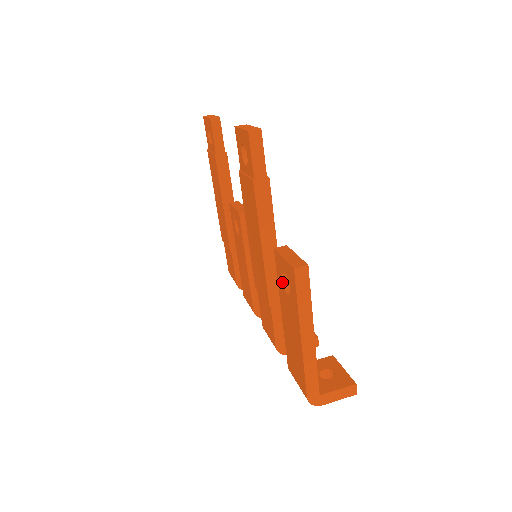
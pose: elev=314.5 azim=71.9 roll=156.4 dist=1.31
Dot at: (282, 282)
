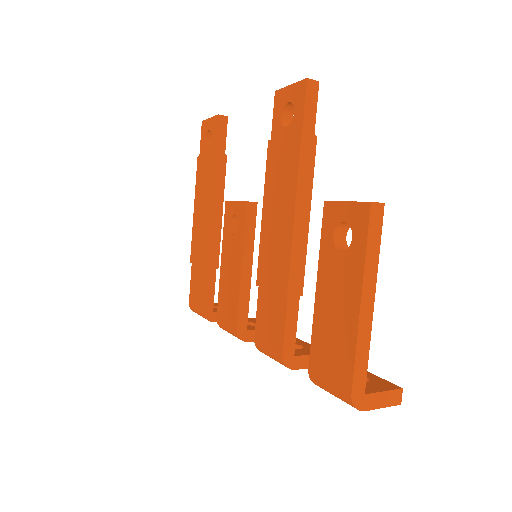
Dot at: (332, 239)
